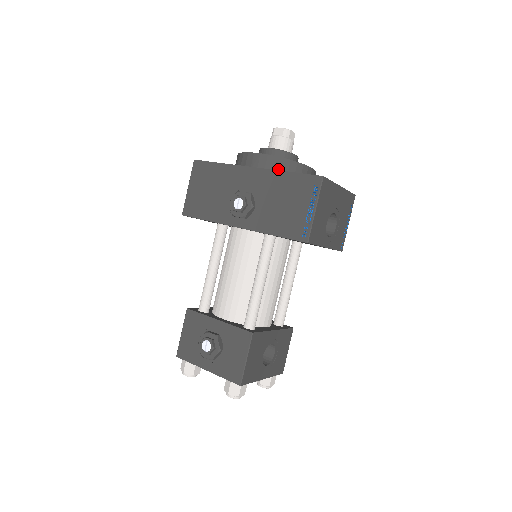
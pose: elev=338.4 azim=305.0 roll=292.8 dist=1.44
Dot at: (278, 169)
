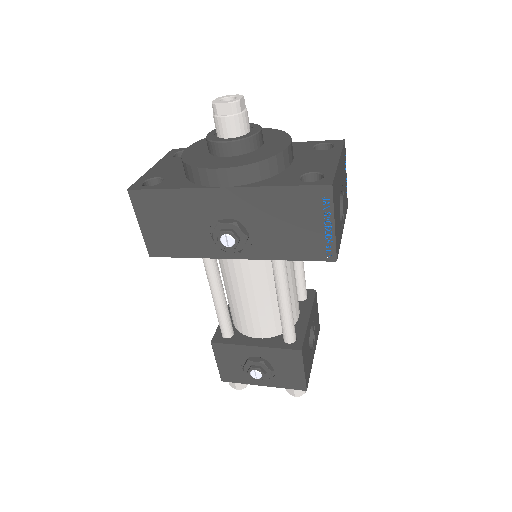
Dot at: (257, 178)
